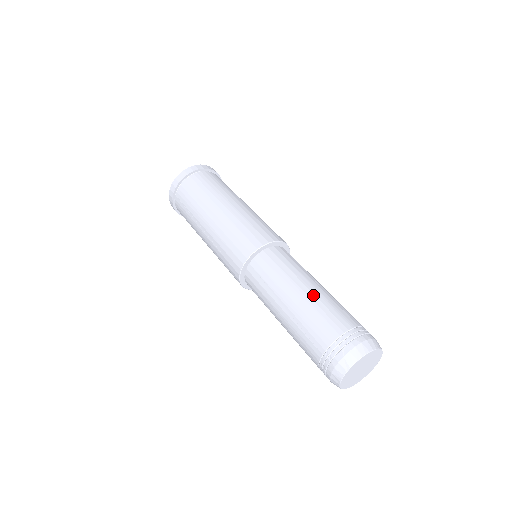
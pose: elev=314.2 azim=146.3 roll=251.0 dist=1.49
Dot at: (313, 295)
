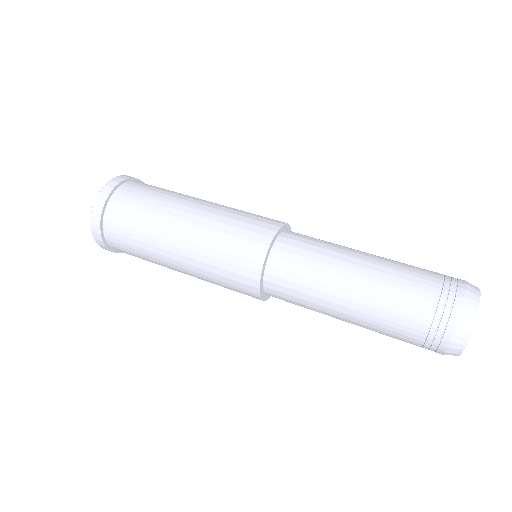
Dot at: occluded
